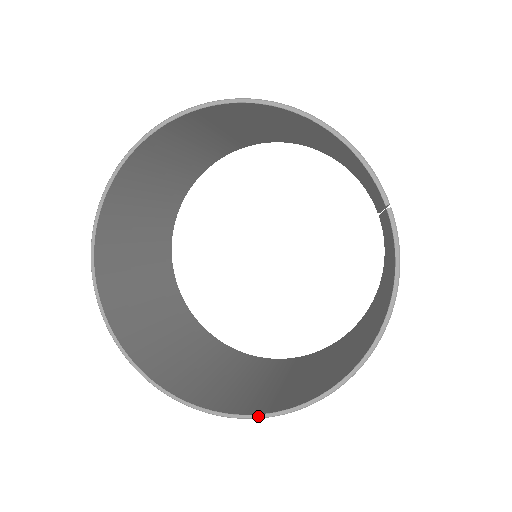
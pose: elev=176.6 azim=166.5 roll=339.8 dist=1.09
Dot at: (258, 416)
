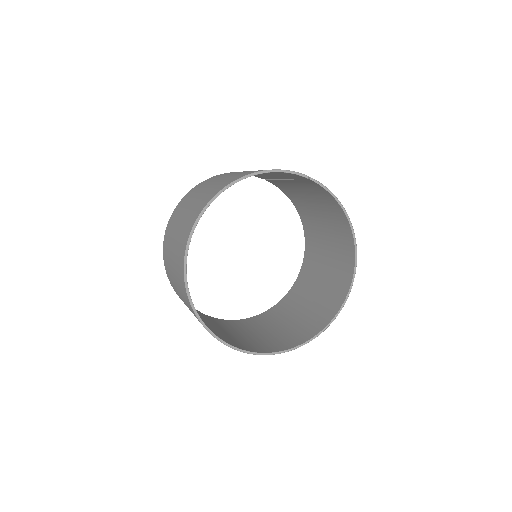
Dot at: (344, 304)
